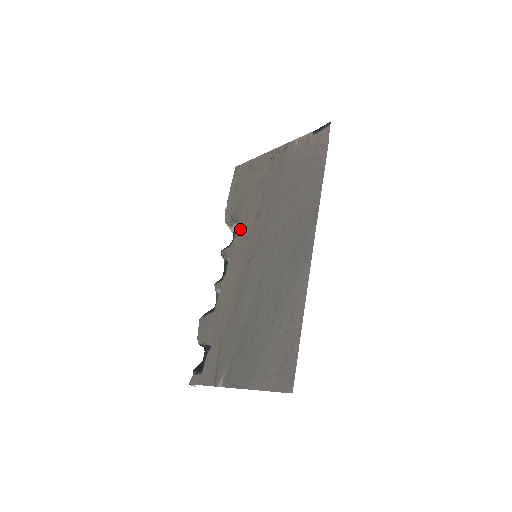
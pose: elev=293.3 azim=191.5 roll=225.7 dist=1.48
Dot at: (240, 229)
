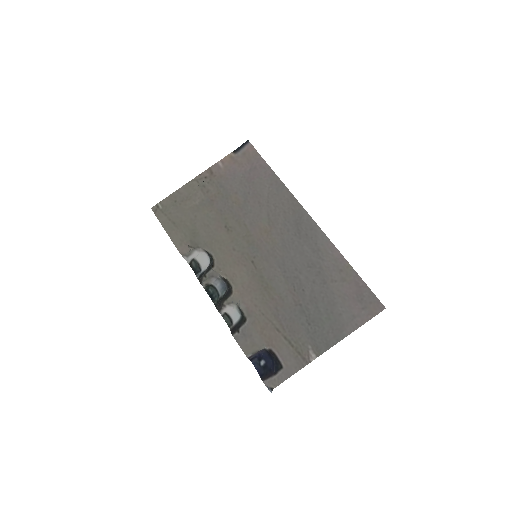
Dot at: (214, 248)
